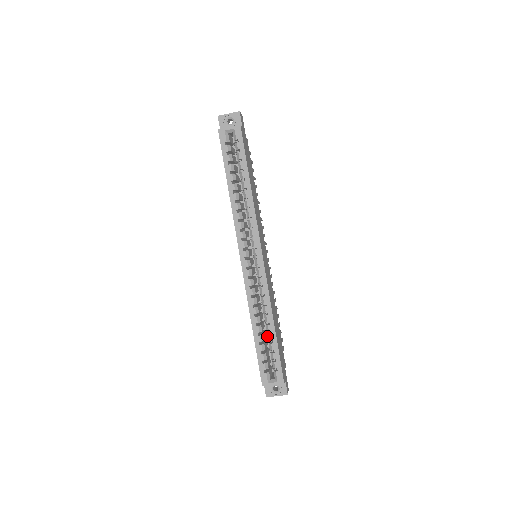
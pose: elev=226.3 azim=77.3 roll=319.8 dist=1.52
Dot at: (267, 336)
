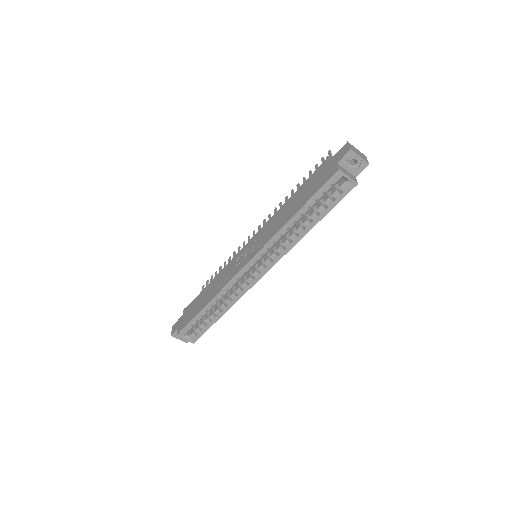
Dot at: occluded
